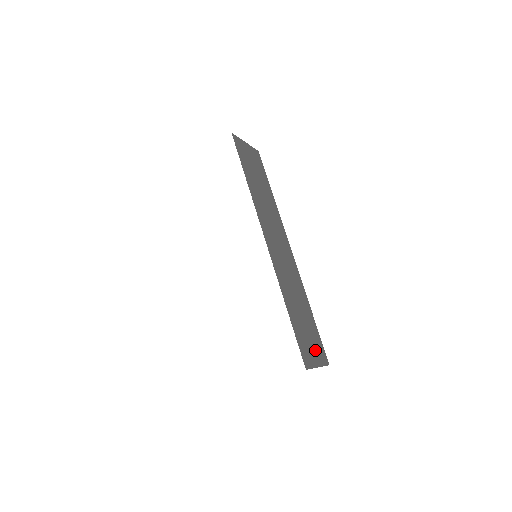
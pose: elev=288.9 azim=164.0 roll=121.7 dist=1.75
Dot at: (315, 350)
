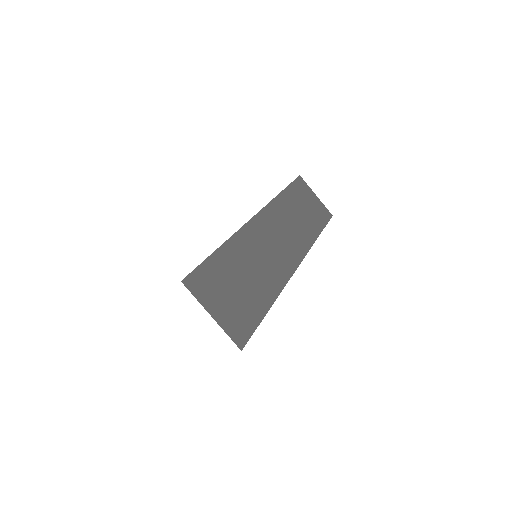
Dot at: (228, 310)
